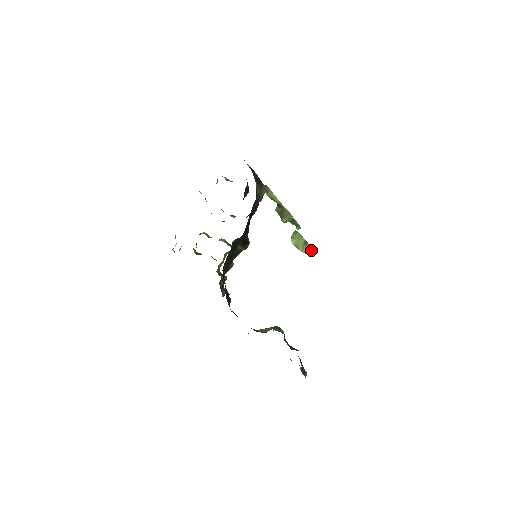
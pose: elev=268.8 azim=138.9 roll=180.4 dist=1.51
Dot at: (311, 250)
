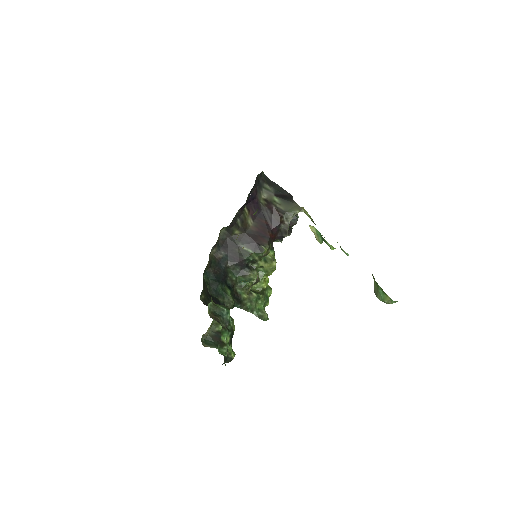
Dot at: (386, 296)
